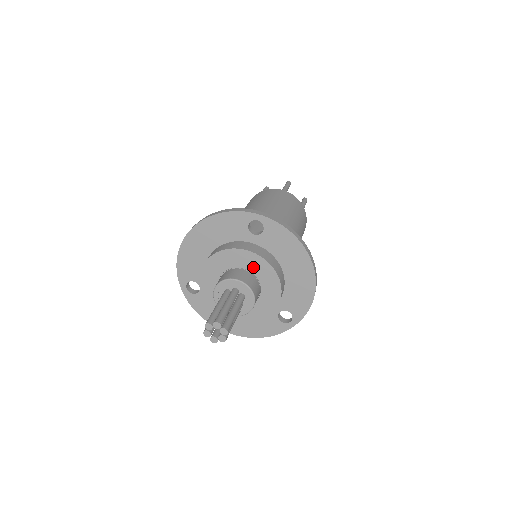
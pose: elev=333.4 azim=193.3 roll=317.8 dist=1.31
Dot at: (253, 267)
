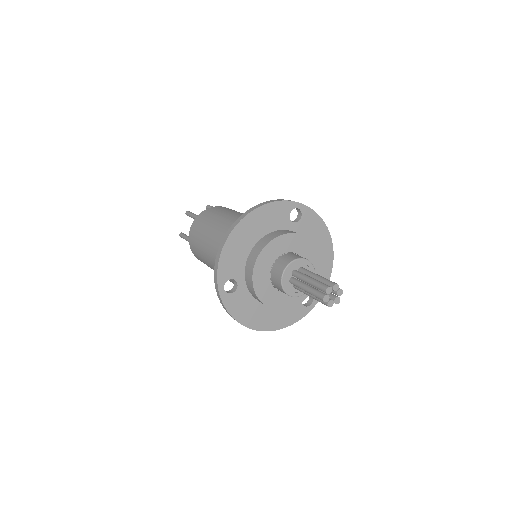
Dot at: (301, 250)
